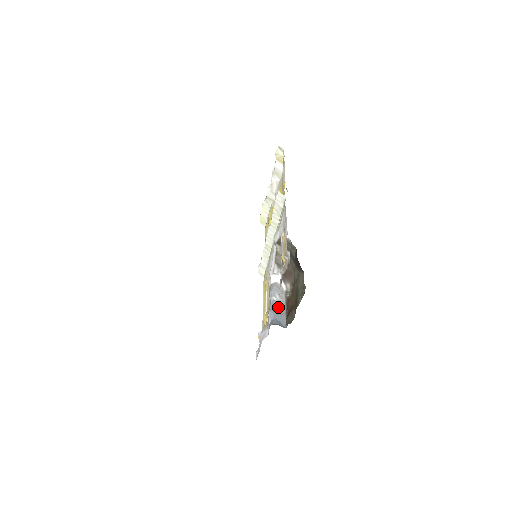
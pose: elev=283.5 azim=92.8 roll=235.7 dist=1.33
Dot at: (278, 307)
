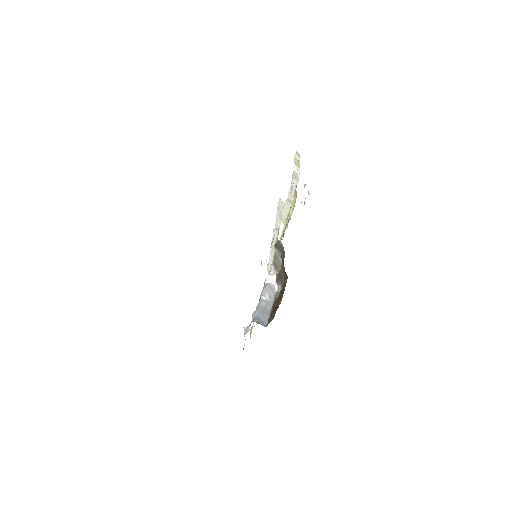
Dot at: (265, 306)
